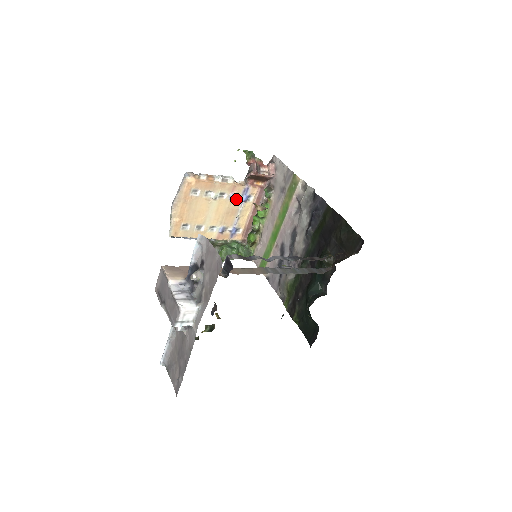
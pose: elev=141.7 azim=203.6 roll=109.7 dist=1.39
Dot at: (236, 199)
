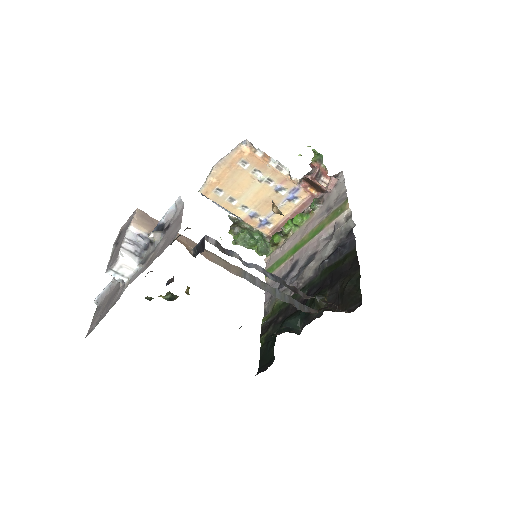
Dot at: (281, 193)
